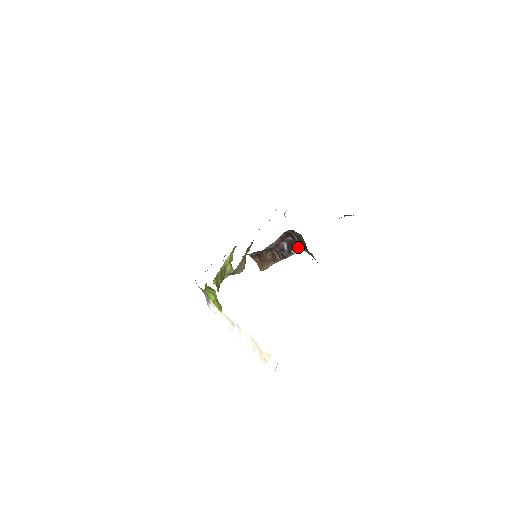
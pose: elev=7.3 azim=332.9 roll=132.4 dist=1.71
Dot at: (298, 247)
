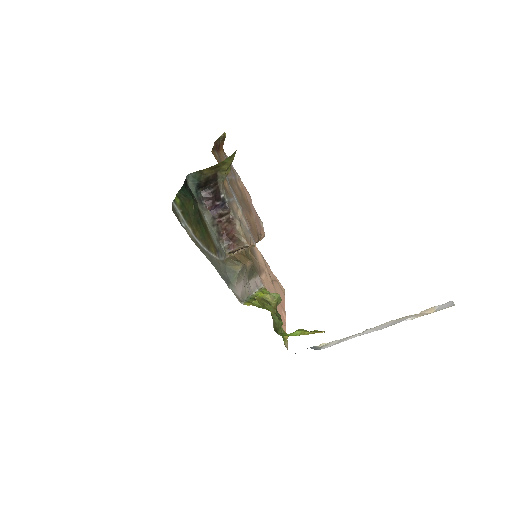
Dot at: (218, 188)
